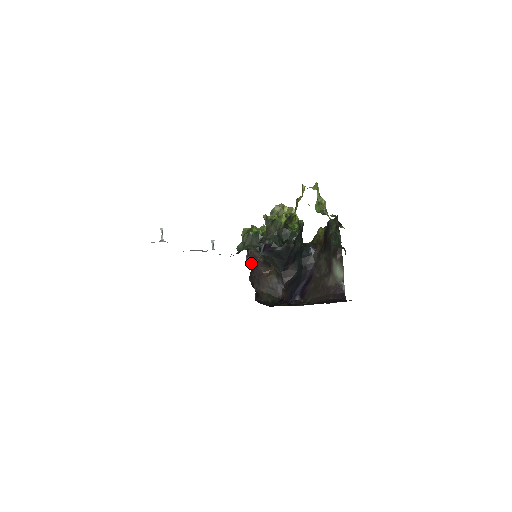
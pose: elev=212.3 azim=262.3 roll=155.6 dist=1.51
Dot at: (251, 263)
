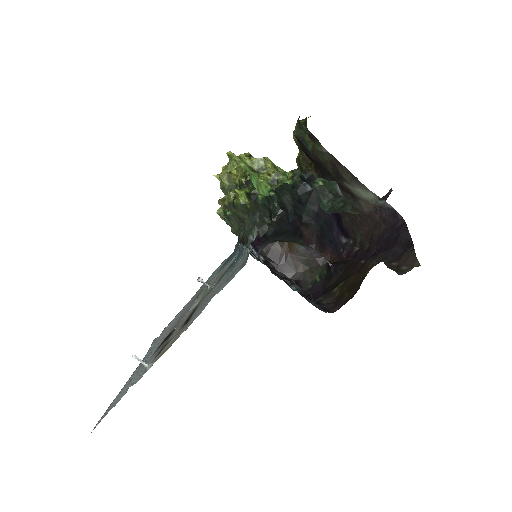
Dot at: (260, 252)
